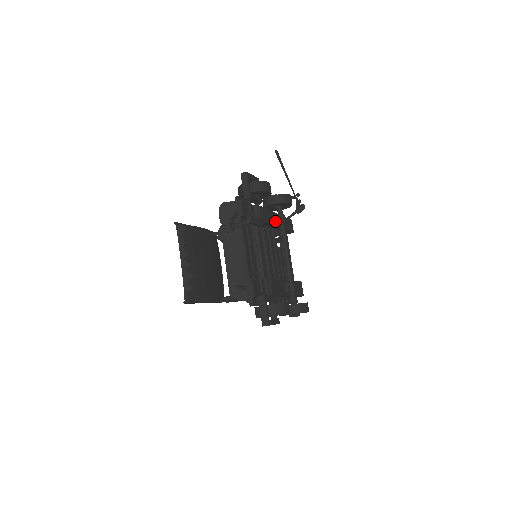
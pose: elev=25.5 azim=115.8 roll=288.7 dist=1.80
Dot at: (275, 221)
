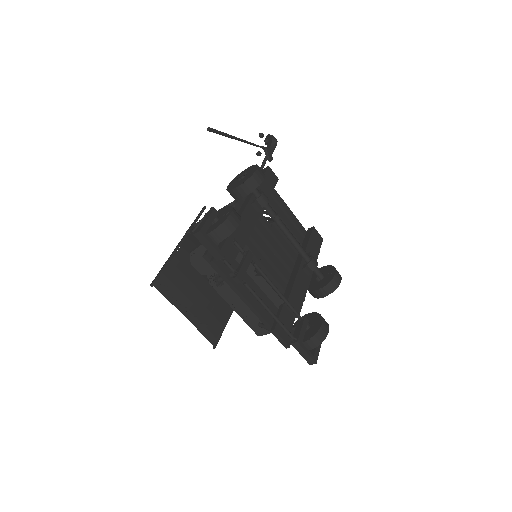
Dot at: (256, 211)
